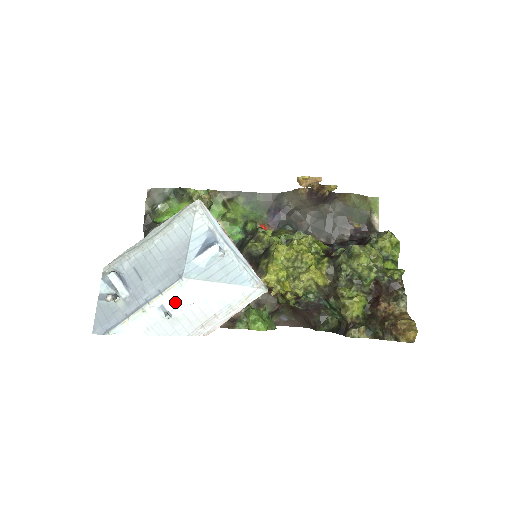
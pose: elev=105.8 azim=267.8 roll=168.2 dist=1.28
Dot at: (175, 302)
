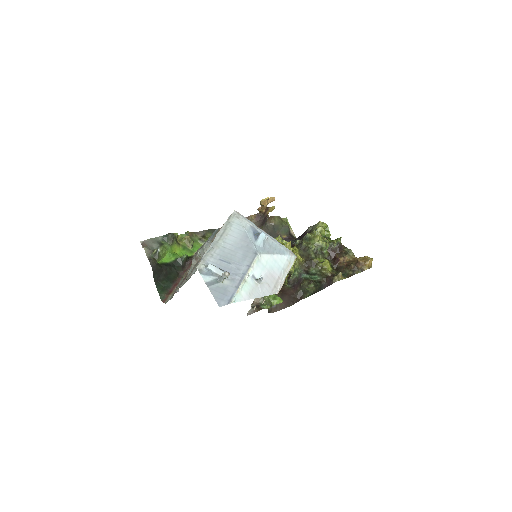
Dot at: (258, 272)
